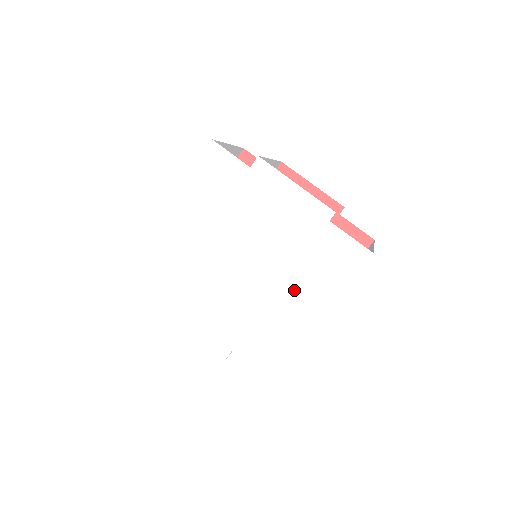
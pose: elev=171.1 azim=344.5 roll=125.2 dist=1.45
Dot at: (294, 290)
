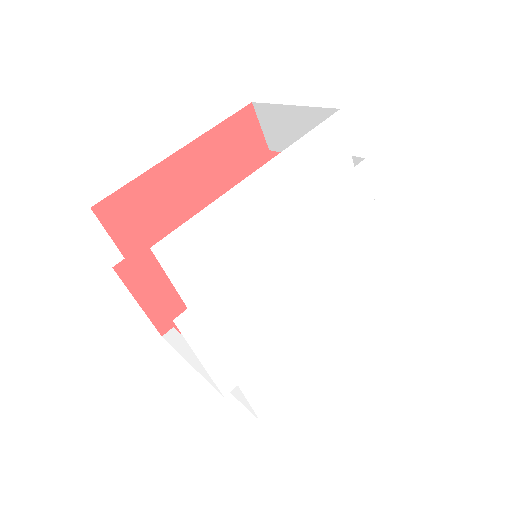
Dot at: (325, 317)
